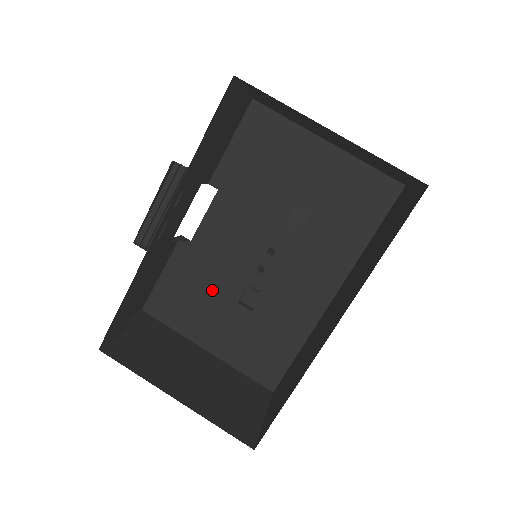
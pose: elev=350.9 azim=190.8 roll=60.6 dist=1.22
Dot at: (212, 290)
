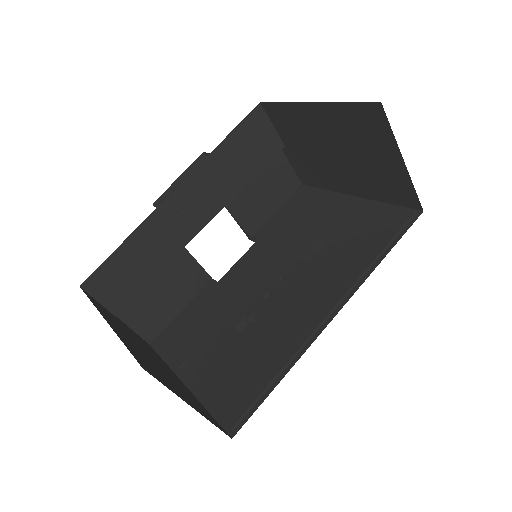
Dot at: (216, 319)
